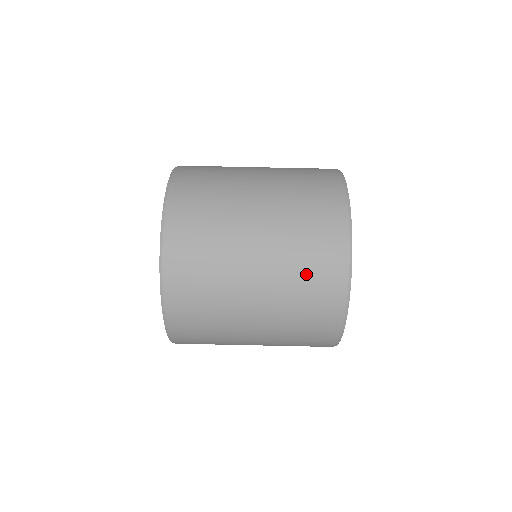
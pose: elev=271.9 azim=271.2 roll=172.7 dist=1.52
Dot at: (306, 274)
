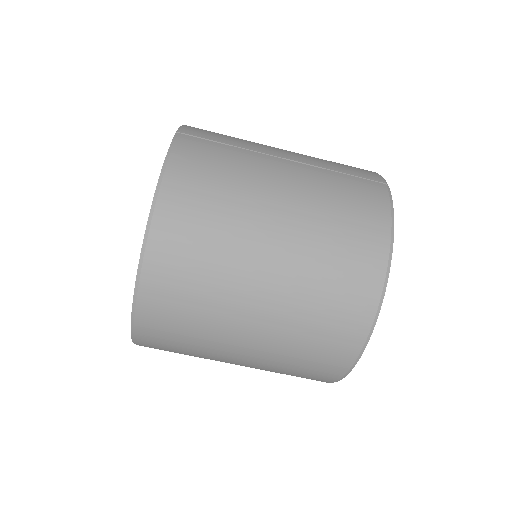
Dot at: (306, 351)
